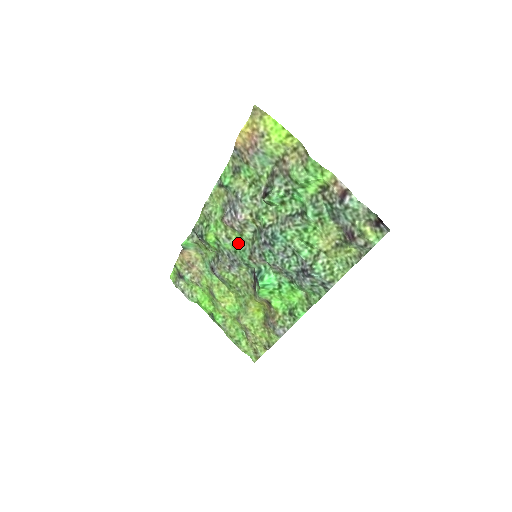
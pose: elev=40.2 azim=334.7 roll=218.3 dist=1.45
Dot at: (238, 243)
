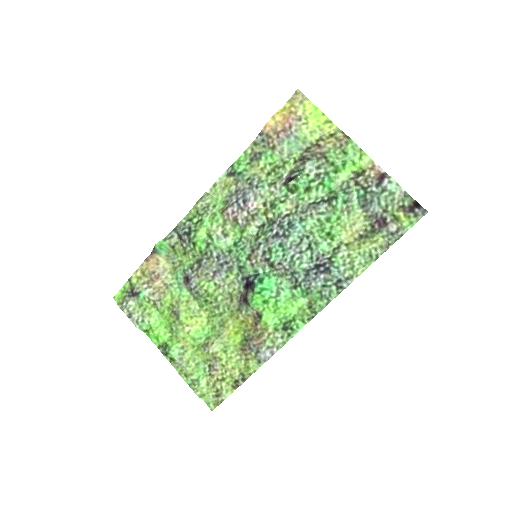
Dot at: (235, 241)
